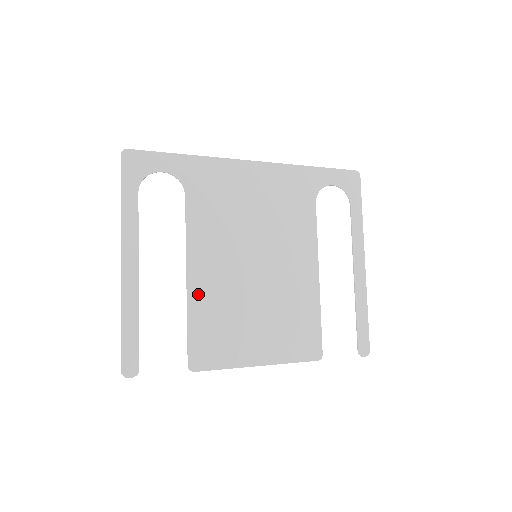
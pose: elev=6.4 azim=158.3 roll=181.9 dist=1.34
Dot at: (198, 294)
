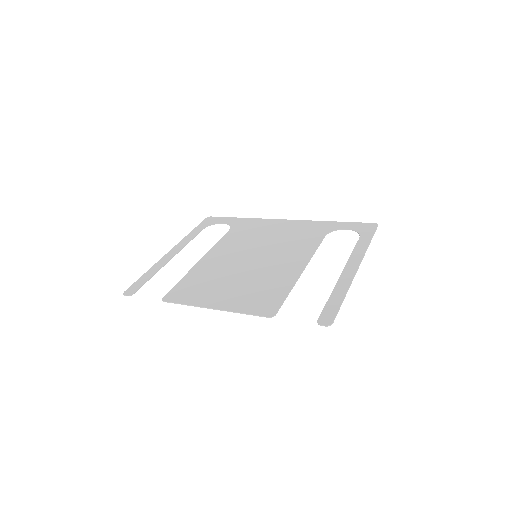
Dot at: (200, 267)
